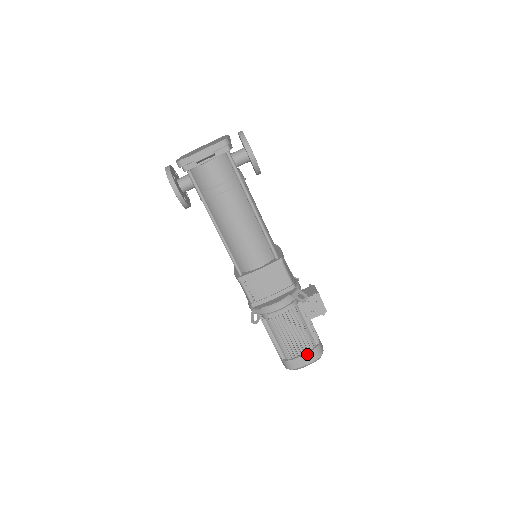
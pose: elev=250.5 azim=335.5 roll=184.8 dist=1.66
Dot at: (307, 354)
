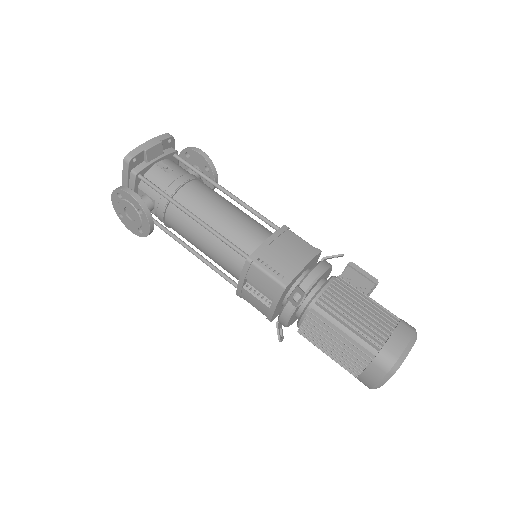
Dot at: (397, 328)
